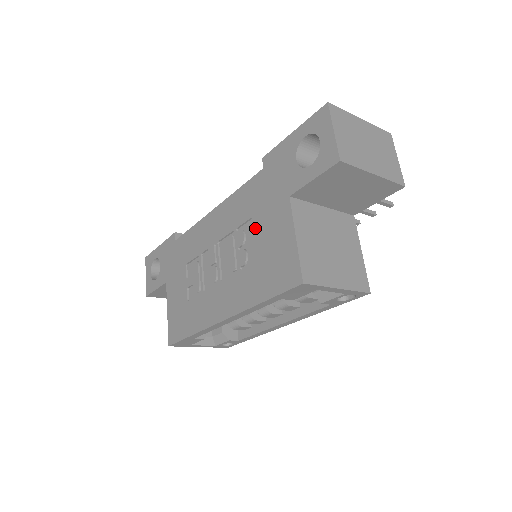
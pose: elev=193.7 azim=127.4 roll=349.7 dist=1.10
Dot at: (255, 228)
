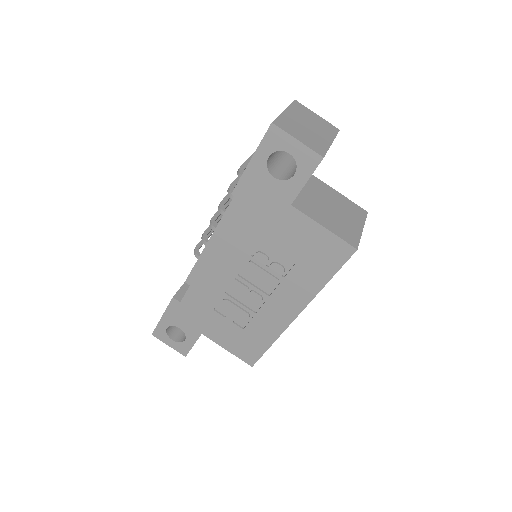
Dot at: (273, 244)
